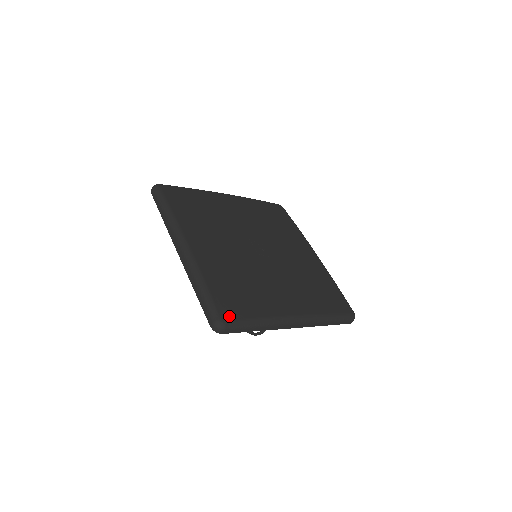
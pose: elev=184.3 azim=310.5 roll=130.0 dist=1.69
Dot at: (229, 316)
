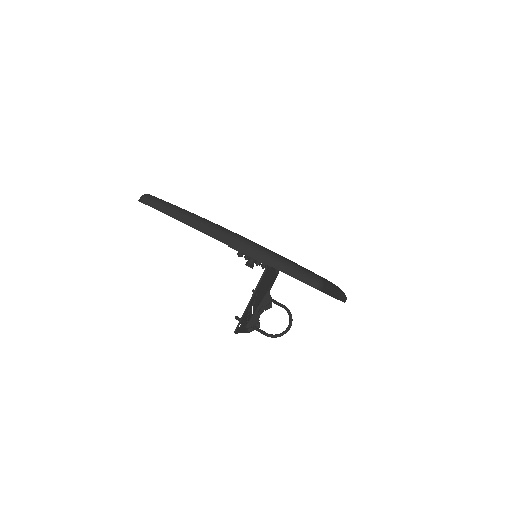
Dot at: (317, 275)
